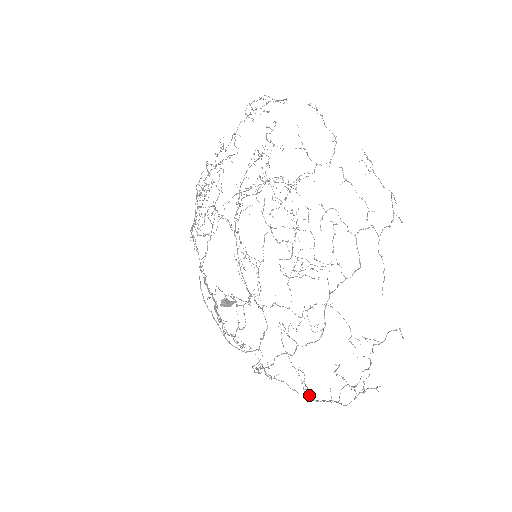
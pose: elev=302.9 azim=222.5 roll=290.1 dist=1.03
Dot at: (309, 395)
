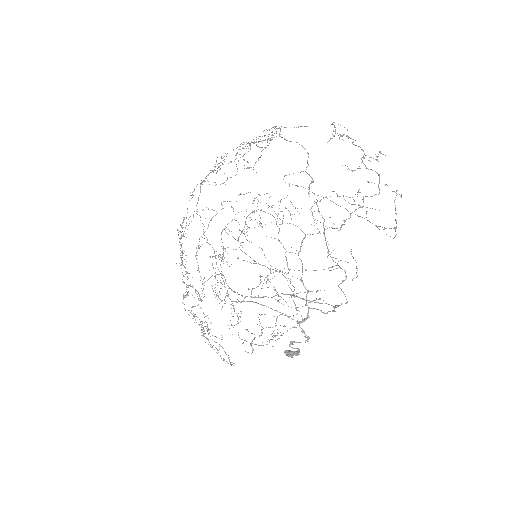
Dot at: occluded
